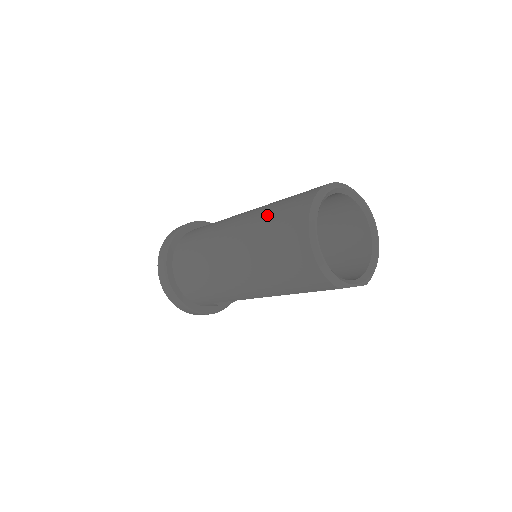
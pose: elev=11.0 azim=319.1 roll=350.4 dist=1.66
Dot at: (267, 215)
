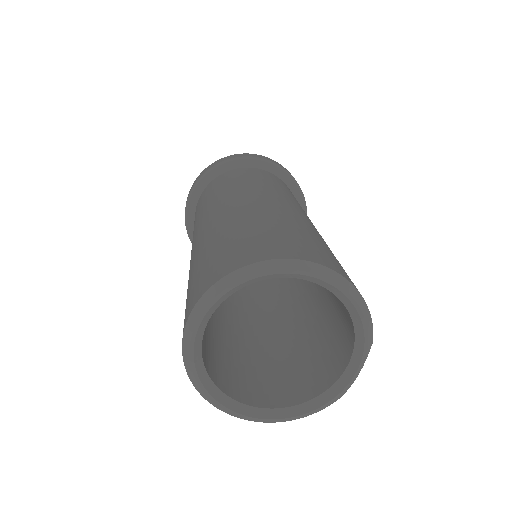
Dot at: occluded
